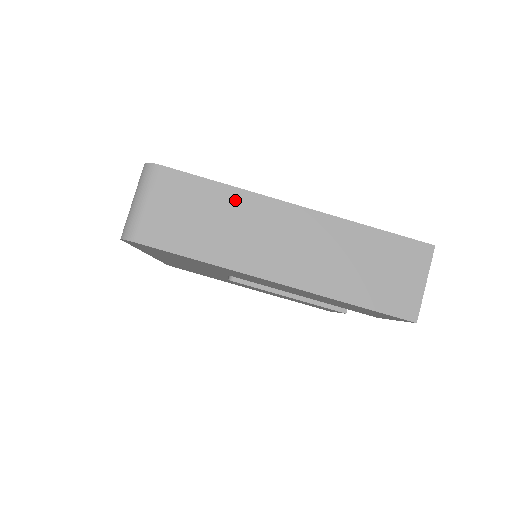
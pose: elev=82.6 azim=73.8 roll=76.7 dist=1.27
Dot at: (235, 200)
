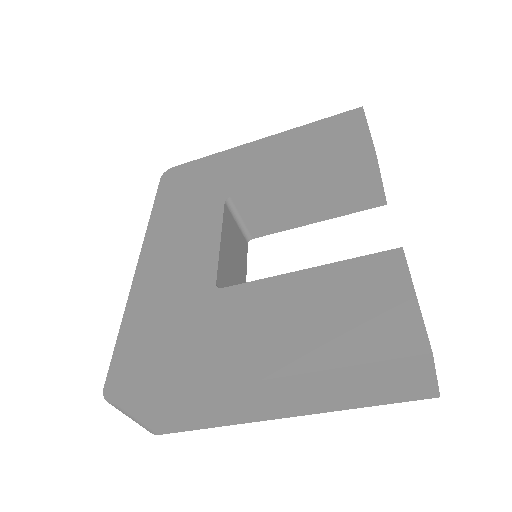
Dot at: (198, 398)
